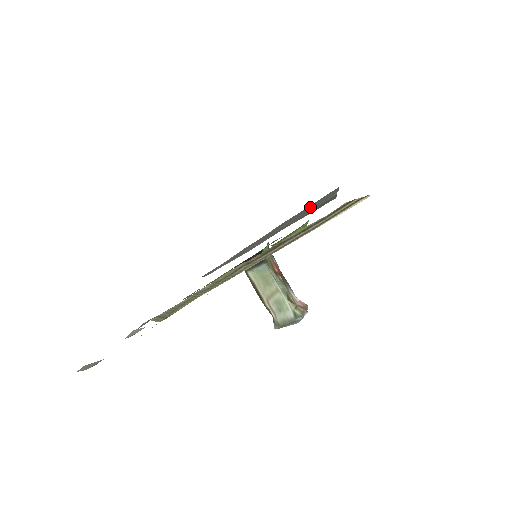
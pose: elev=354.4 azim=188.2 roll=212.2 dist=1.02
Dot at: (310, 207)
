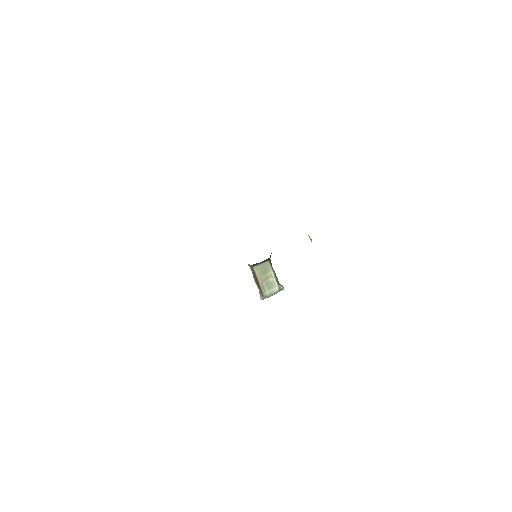
Dot at: occluded
